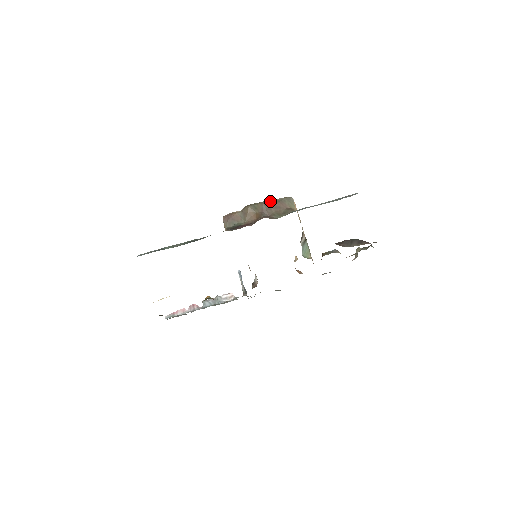
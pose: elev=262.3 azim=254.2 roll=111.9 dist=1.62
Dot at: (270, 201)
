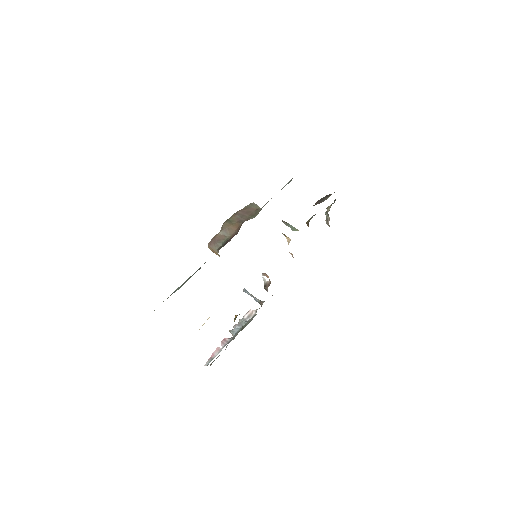
Dot at: (239, 211)
